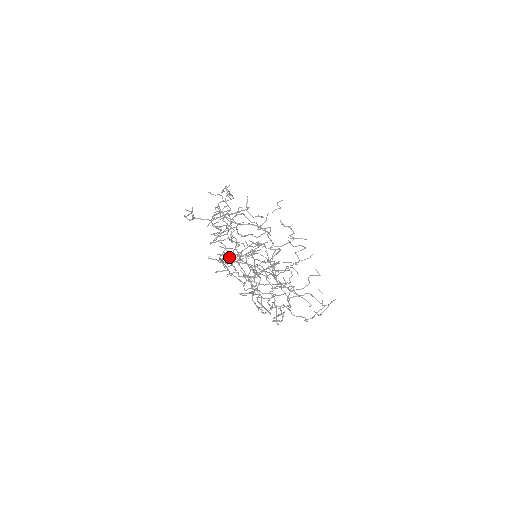
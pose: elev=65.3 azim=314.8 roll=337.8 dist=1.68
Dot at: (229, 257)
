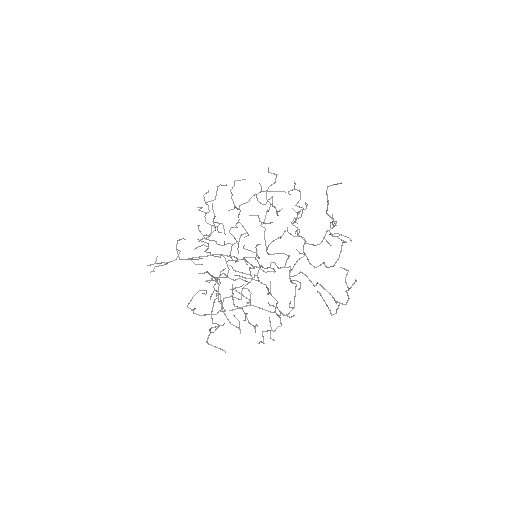
Dot at: occluded
